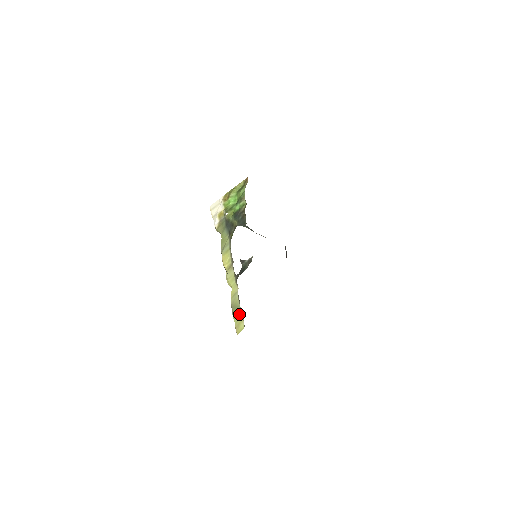
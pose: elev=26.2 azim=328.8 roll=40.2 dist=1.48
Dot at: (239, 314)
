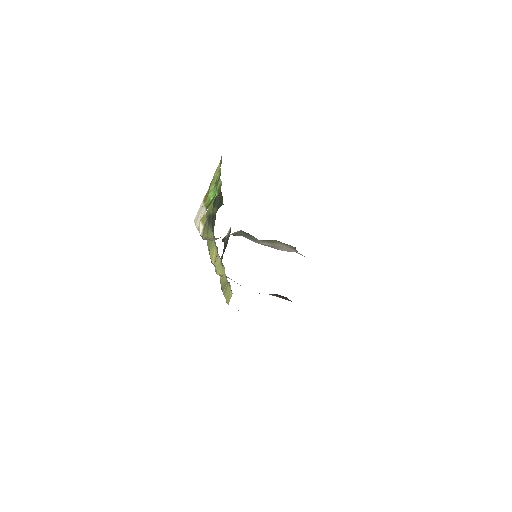
Dot at: (227, 288)
